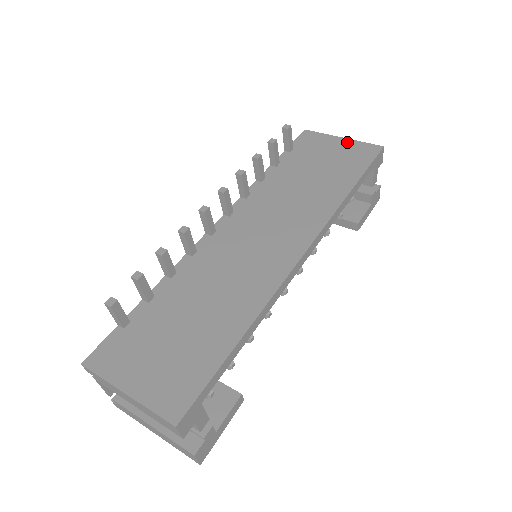
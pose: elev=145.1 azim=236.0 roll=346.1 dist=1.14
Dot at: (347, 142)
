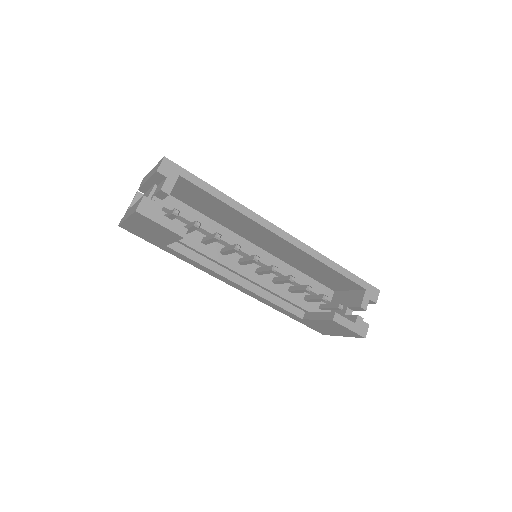
Dot at: occluded
